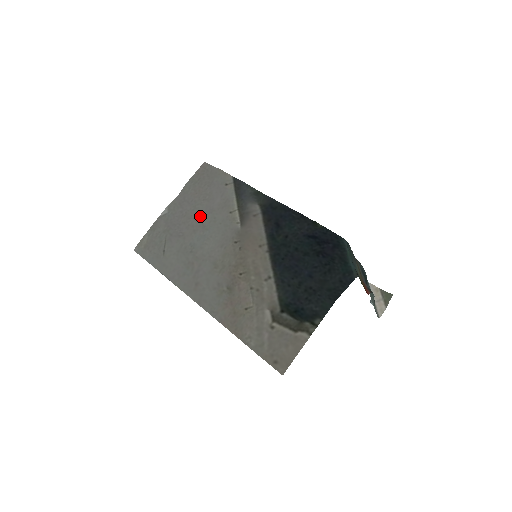
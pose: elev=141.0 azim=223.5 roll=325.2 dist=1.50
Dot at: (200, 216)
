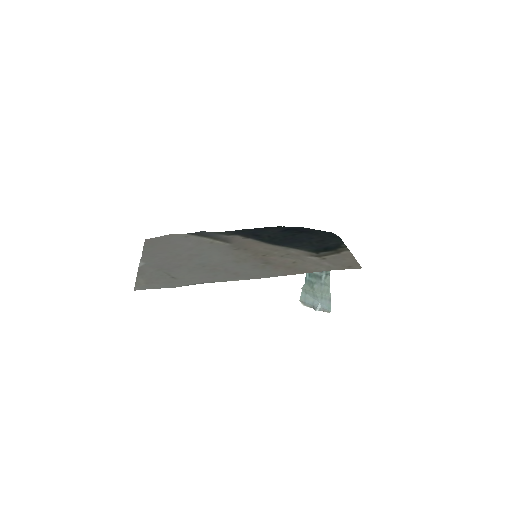
Dot at: (184, 253)
